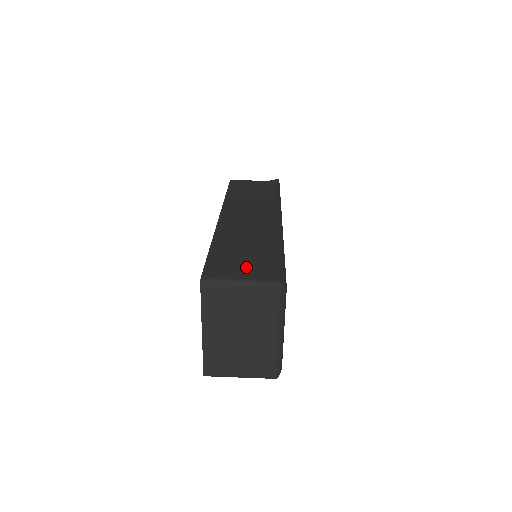
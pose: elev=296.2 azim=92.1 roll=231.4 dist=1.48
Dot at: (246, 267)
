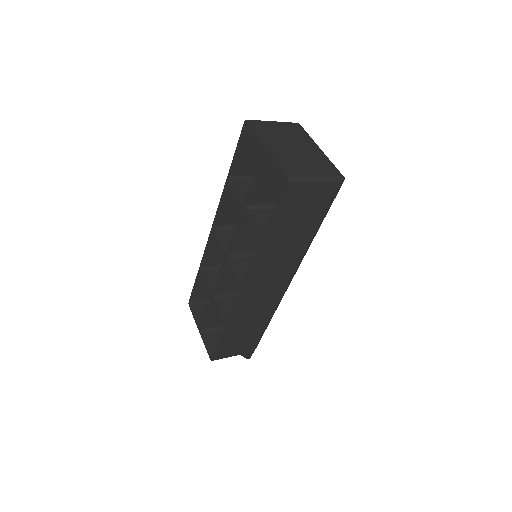
Dot at: occluded
